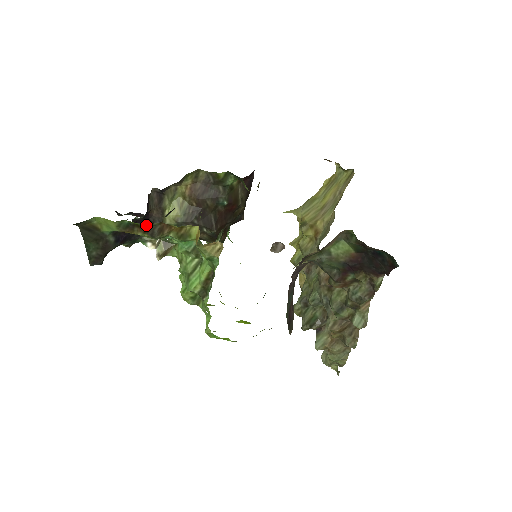
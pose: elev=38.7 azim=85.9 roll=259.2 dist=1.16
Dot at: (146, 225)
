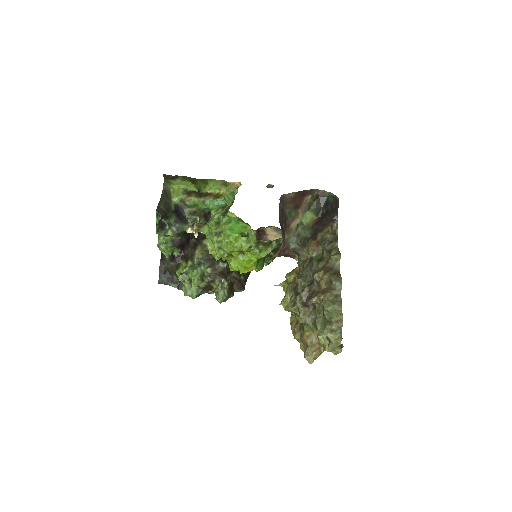
Dot at: (179, 265)
